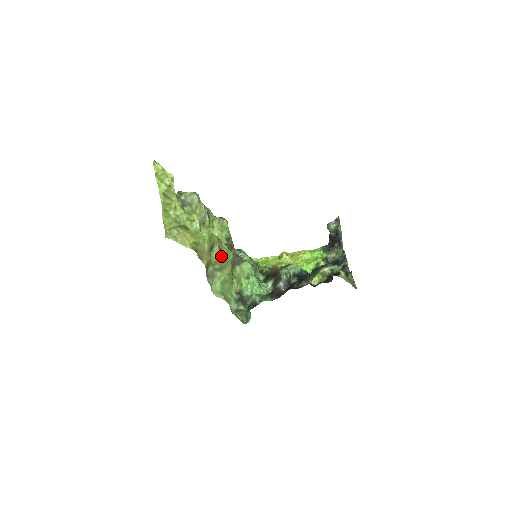
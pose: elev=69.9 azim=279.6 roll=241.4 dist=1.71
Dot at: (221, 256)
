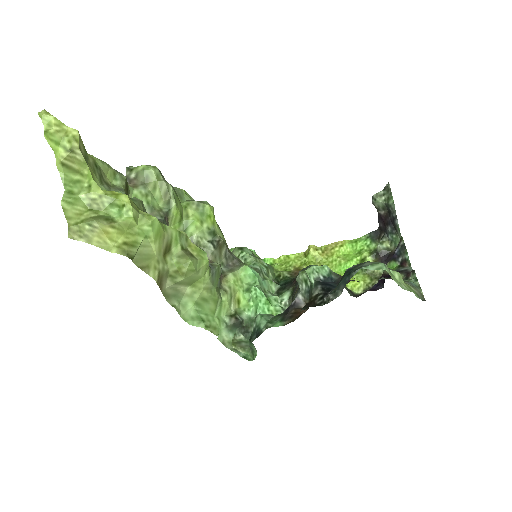
Dot at: (184, 261)
